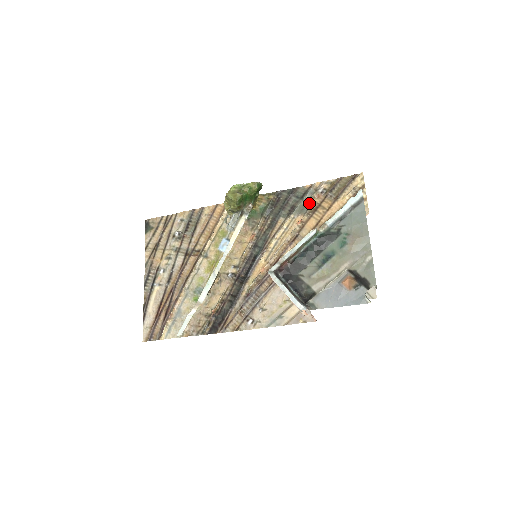
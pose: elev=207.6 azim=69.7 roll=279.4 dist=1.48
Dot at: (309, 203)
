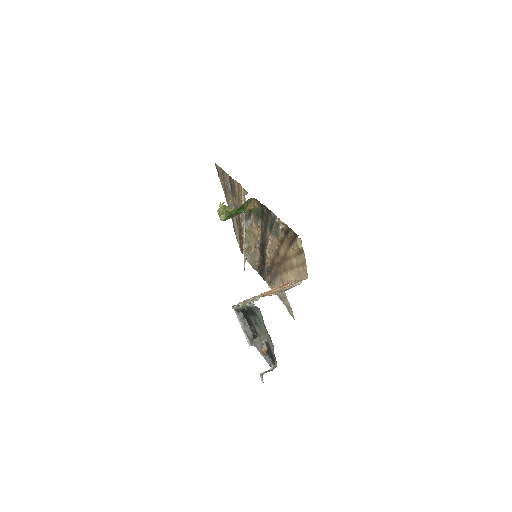
Dot at: (278, 232)
